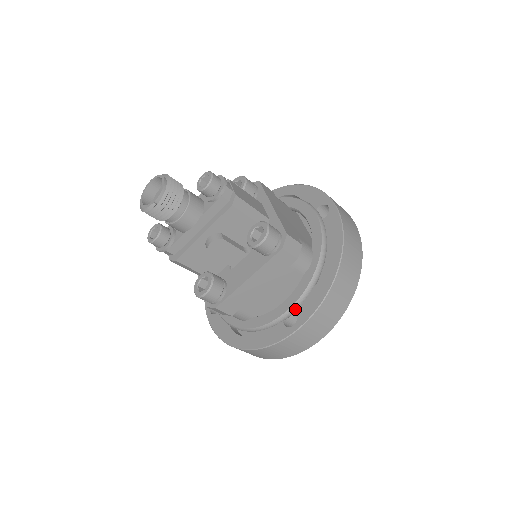
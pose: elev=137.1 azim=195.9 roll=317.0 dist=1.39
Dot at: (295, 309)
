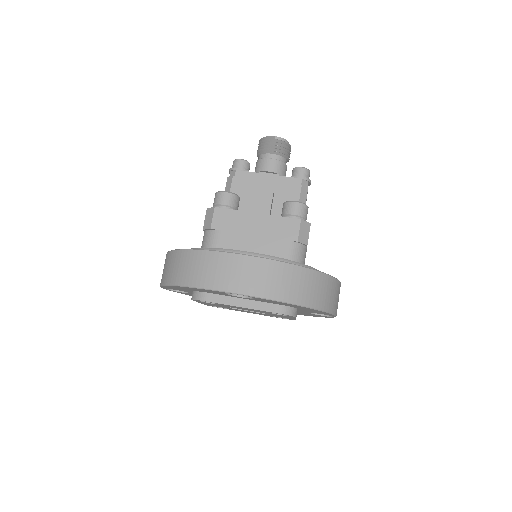
Dot at: occluded
